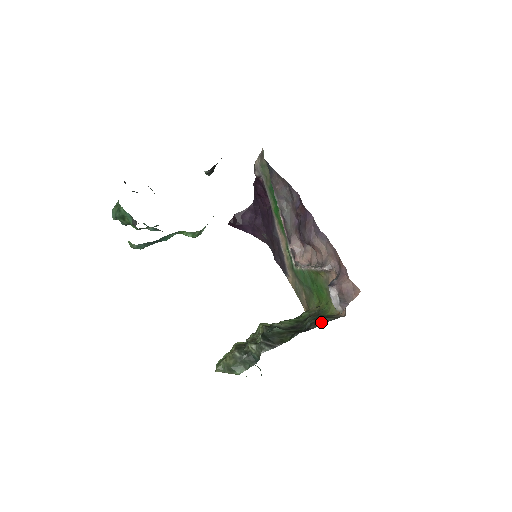
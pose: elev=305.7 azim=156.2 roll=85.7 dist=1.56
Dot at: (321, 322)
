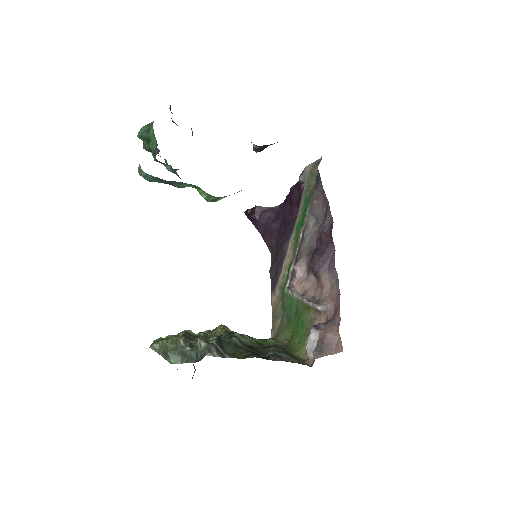
Dot at: (284, 358)
